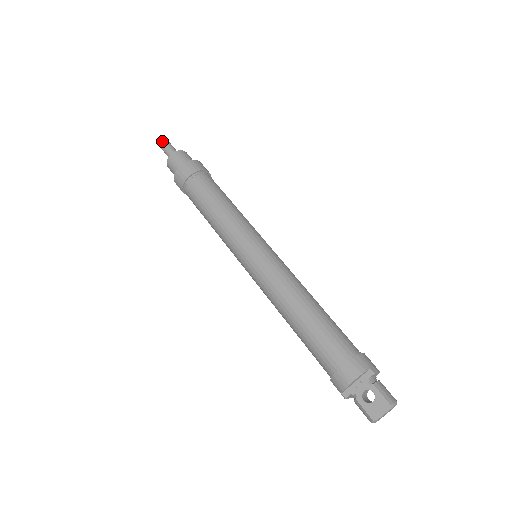
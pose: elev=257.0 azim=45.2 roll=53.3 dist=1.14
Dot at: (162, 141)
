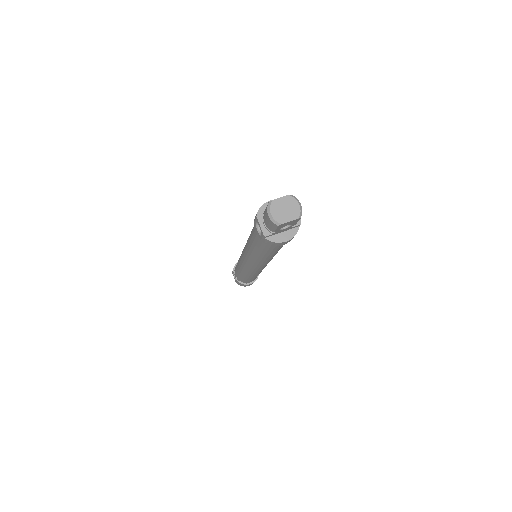
Dot at: occluded
